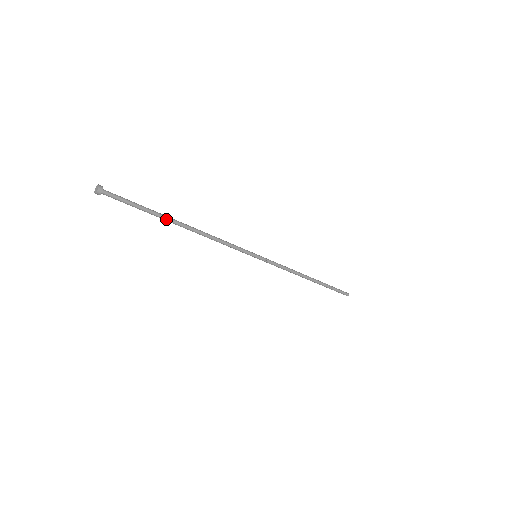
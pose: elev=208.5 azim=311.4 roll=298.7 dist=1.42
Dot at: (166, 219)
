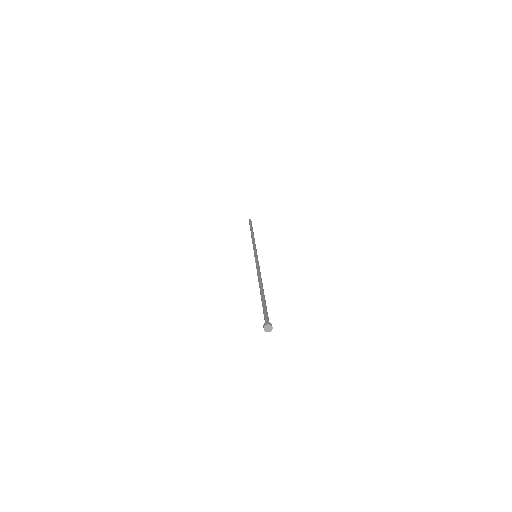
Dot at: occluded
